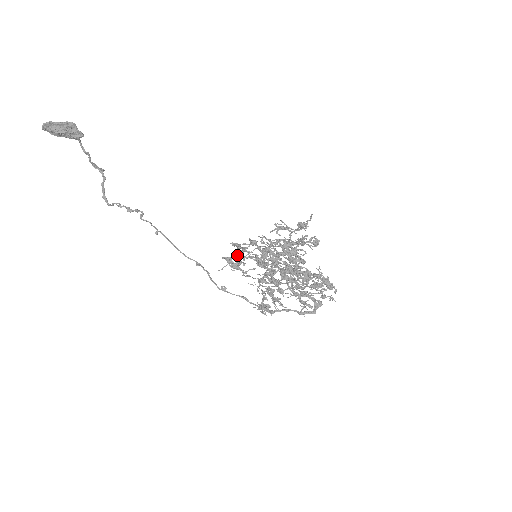
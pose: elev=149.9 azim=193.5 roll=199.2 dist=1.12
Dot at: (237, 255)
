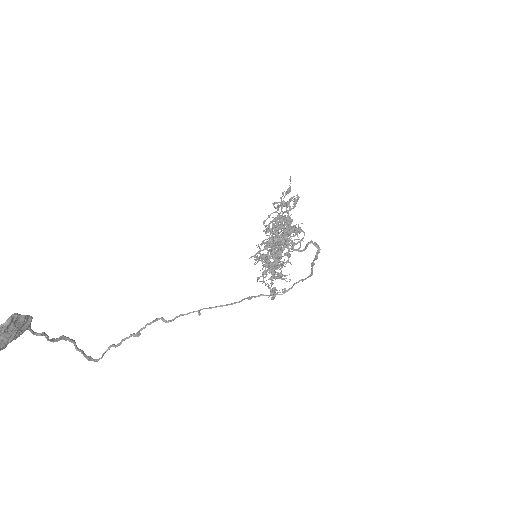
Dot at: (275, 256)
